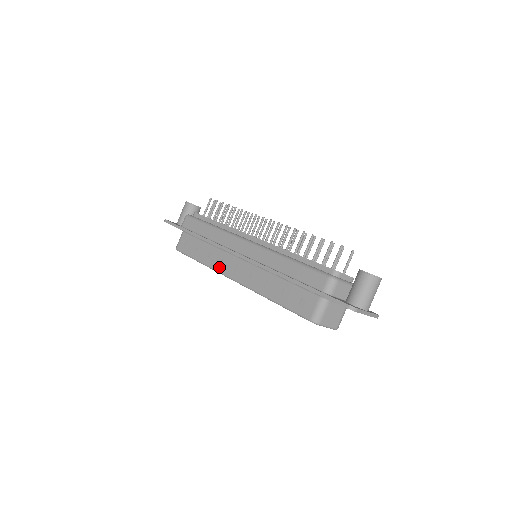
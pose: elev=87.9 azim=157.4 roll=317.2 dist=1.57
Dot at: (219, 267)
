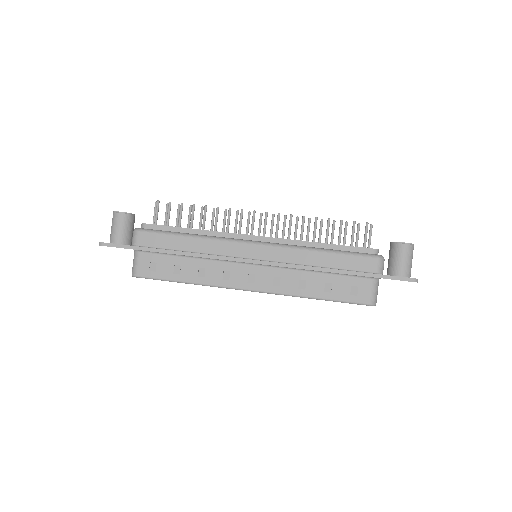
Dot at: (222, 281)
